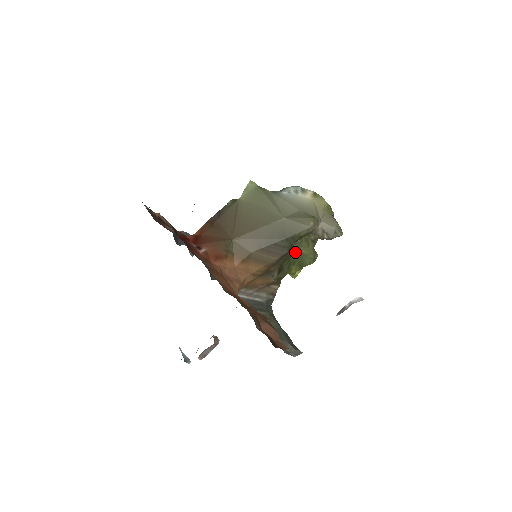
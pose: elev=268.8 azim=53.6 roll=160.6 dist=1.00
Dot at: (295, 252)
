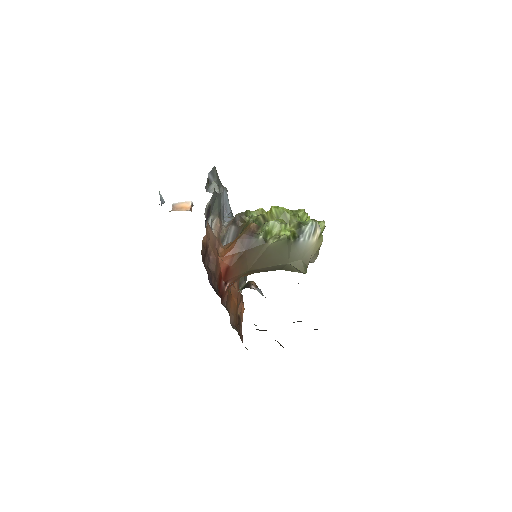
Dot at: occluded
